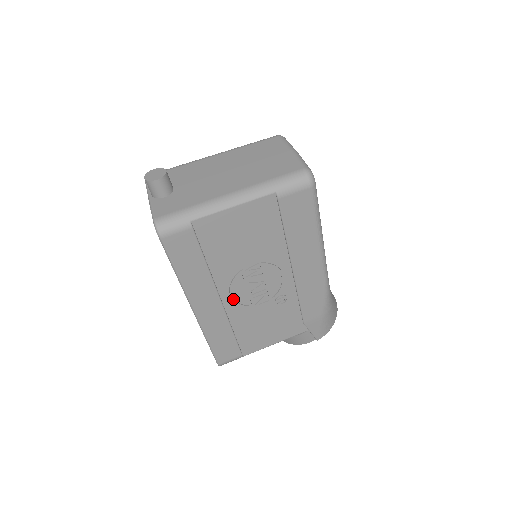
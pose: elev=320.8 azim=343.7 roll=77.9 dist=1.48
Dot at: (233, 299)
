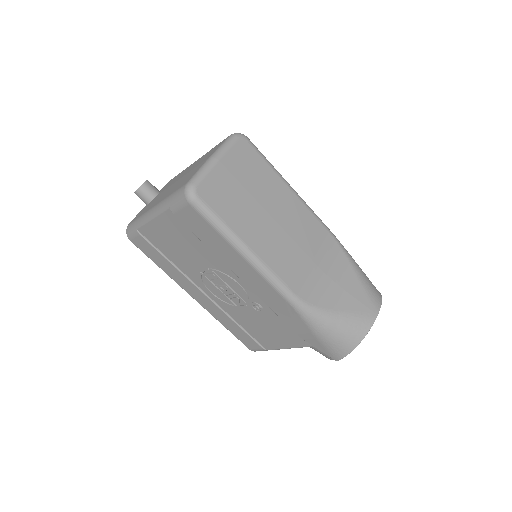
Dot at: (214, 296)
